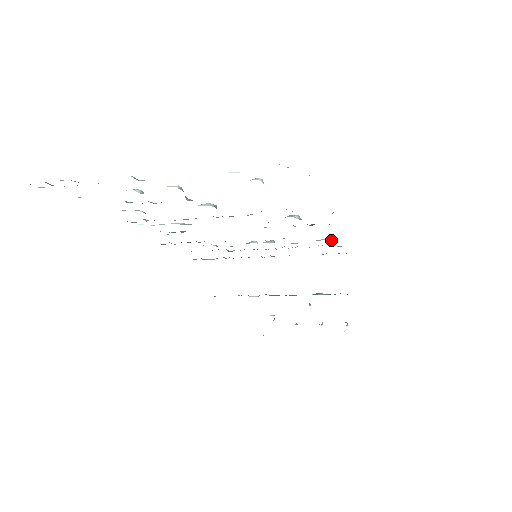
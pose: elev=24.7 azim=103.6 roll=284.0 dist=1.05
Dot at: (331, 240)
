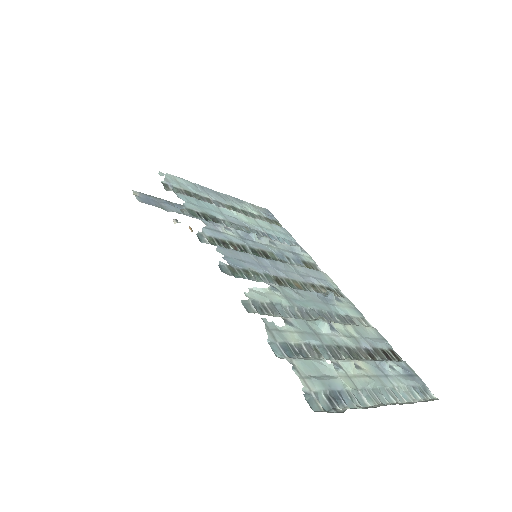
Dot at: (301, 250)
